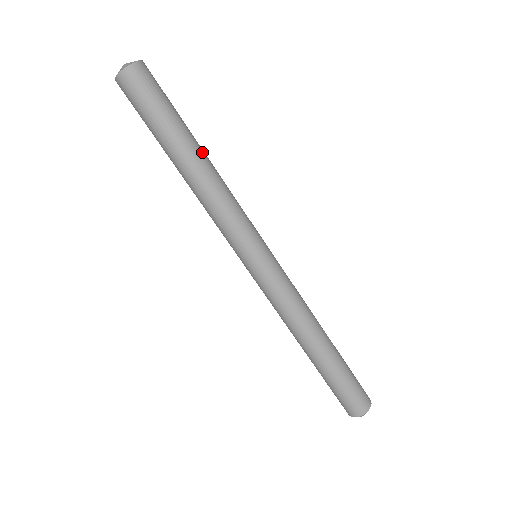
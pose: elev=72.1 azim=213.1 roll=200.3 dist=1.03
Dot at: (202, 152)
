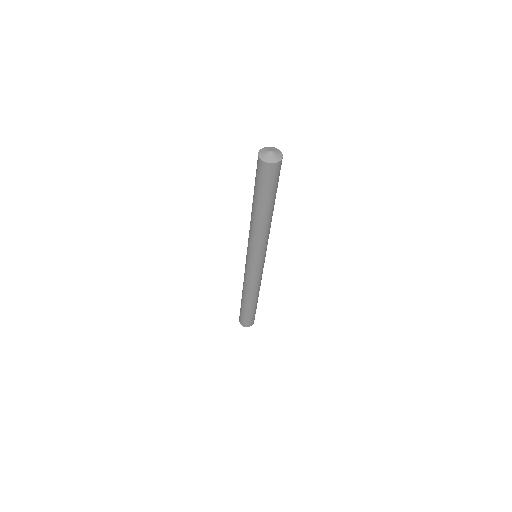
Dot at: occluded
